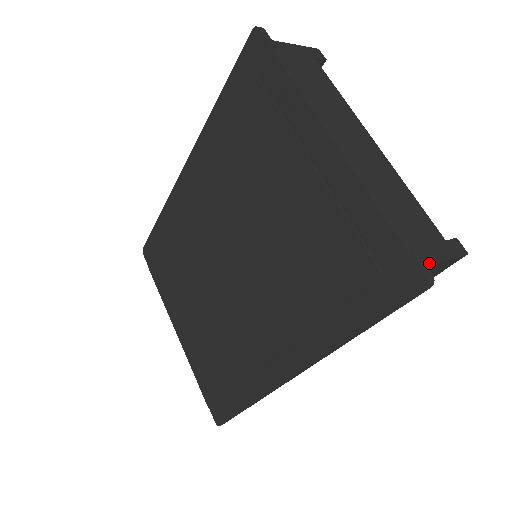
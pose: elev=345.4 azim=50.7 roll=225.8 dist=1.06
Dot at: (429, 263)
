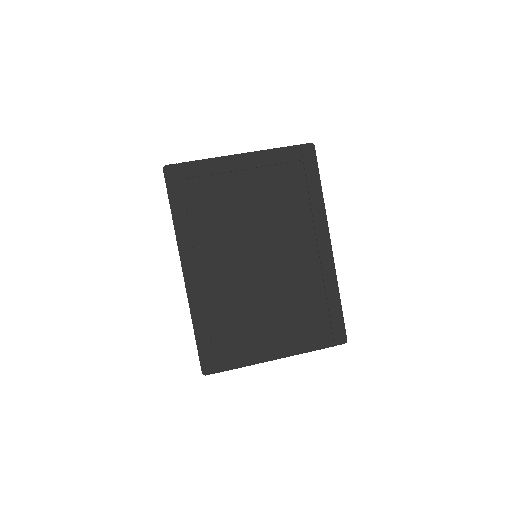
Dot at: occluded
